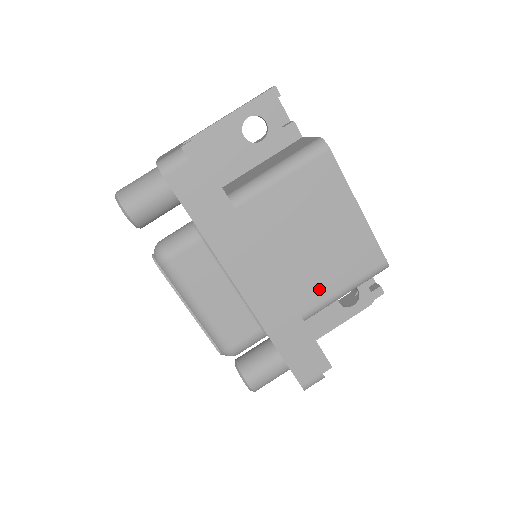
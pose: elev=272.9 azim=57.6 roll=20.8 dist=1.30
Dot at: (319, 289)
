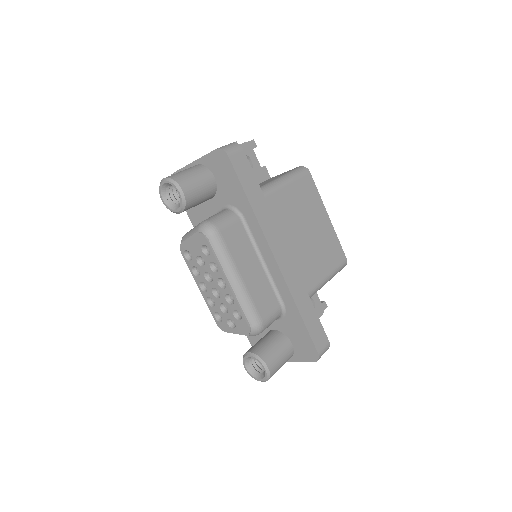
Dot at: (314, 274)
